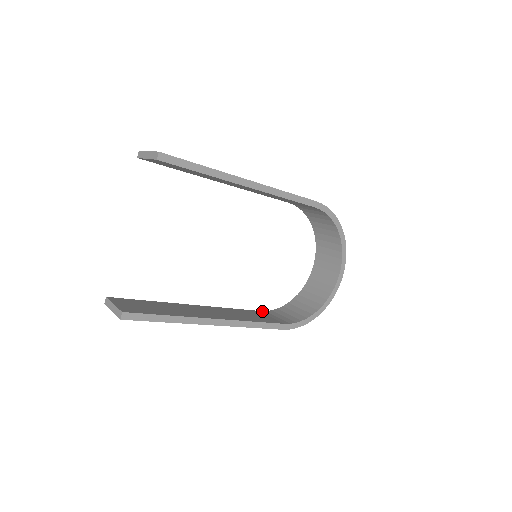
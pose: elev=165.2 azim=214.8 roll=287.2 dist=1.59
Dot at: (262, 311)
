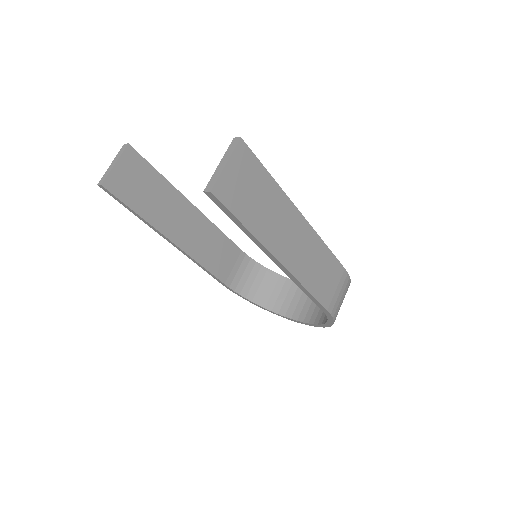
Dot at: (243, 252)
